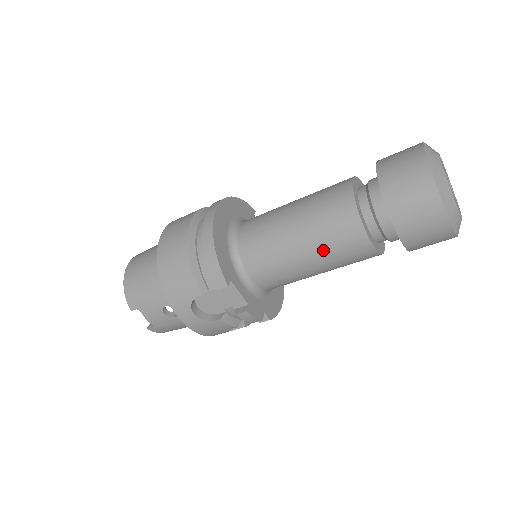
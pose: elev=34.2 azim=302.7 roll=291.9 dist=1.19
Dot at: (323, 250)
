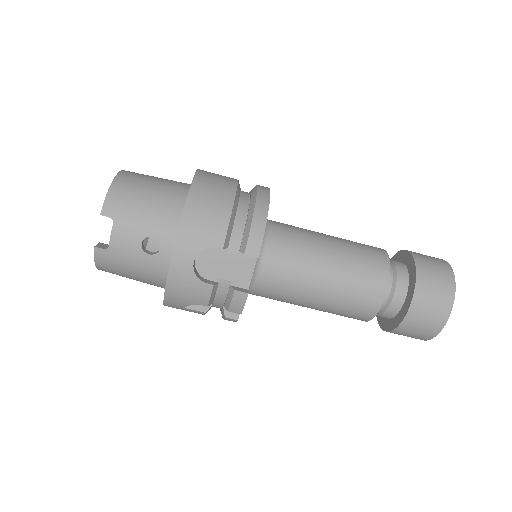
Dot at: (344, 285)
